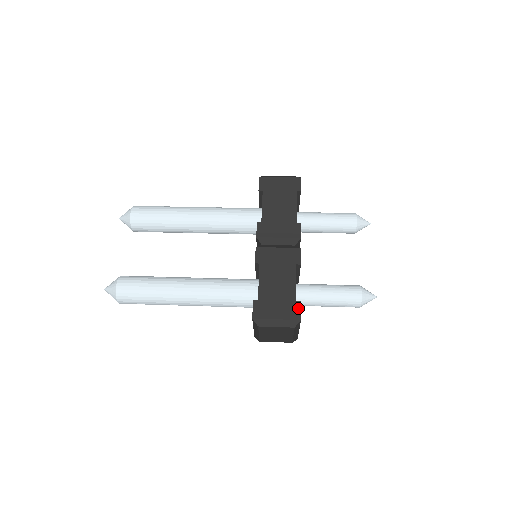
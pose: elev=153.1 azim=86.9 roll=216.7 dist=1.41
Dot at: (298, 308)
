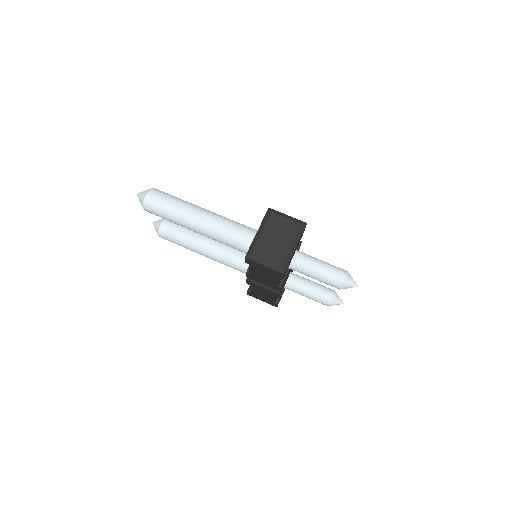
Dot at: (275, 305)
